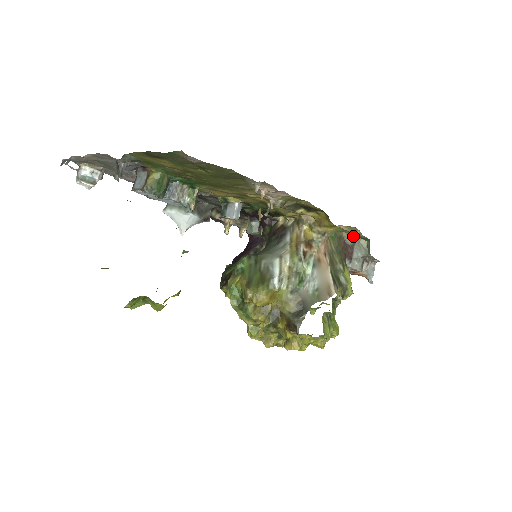
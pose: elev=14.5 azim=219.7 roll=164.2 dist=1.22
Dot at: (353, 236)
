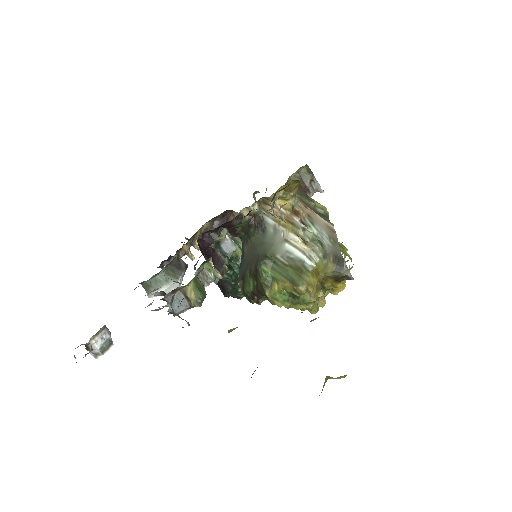
Dot at: (297, 173)
